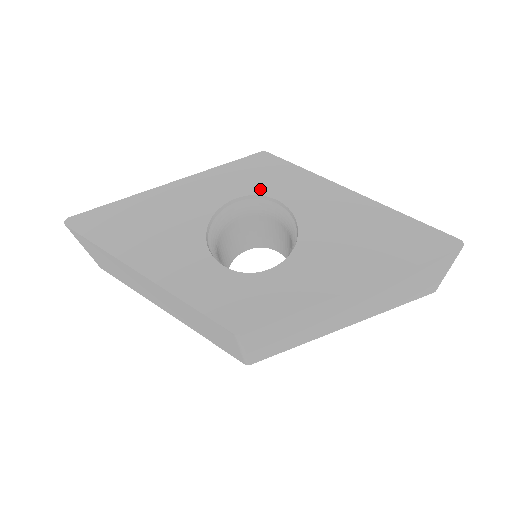
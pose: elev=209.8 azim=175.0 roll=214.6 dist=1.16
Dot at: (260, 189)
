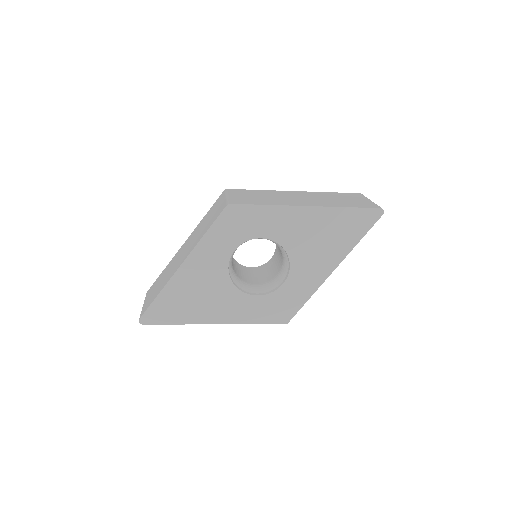
Dot at: (245, 236)
